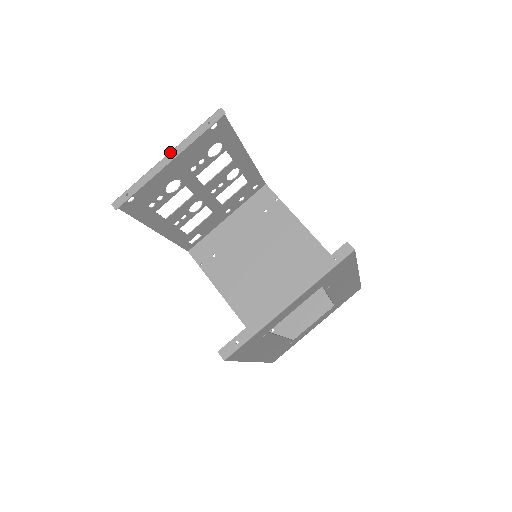
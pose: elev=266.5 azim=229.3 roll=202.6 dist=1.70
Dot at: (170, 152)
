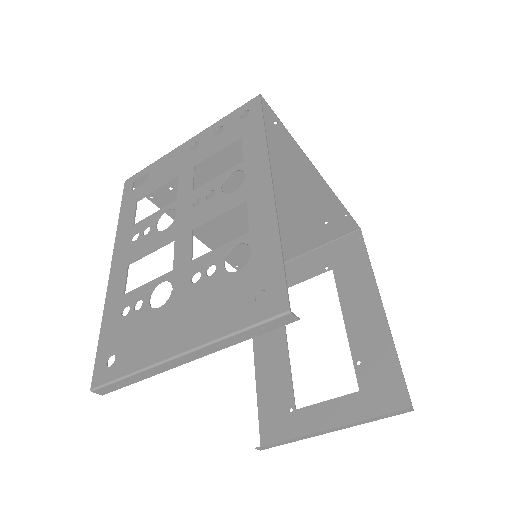
Dot at: (187, 354)
